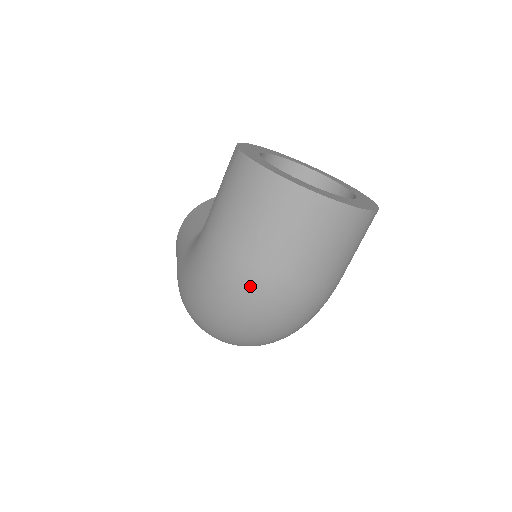
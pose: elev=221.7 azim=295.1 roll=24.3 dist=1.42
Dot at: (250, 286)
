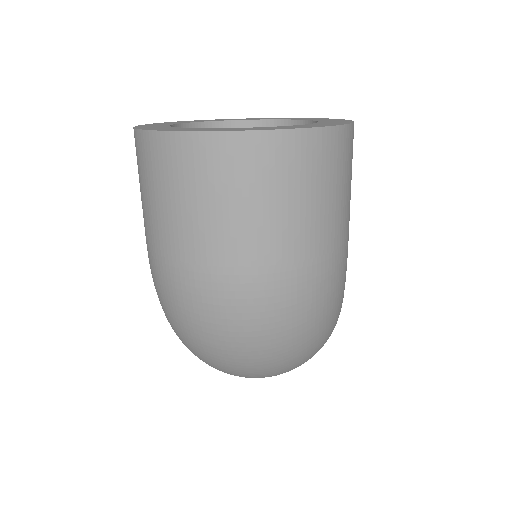
Dot at: (184, 293)
